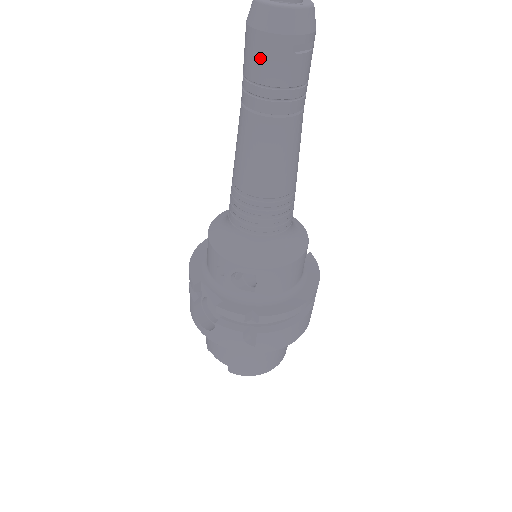
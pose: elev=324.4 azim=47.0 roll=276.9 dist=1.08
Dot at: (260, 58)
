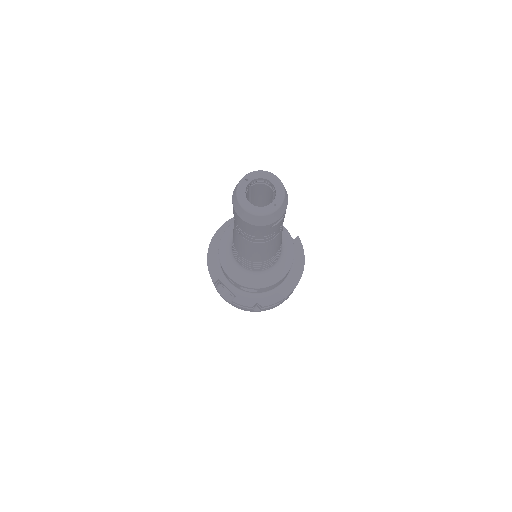
Dot at: (246, 228)
